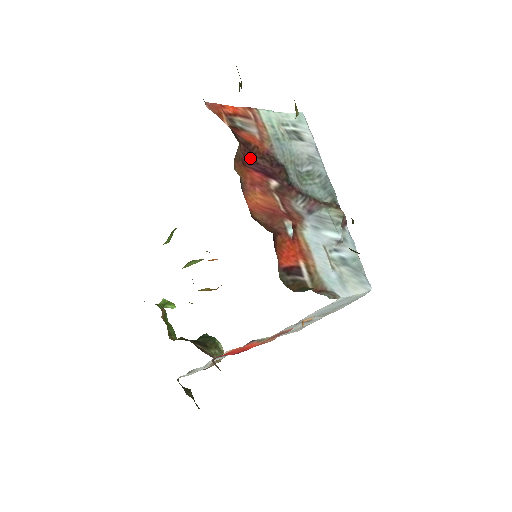
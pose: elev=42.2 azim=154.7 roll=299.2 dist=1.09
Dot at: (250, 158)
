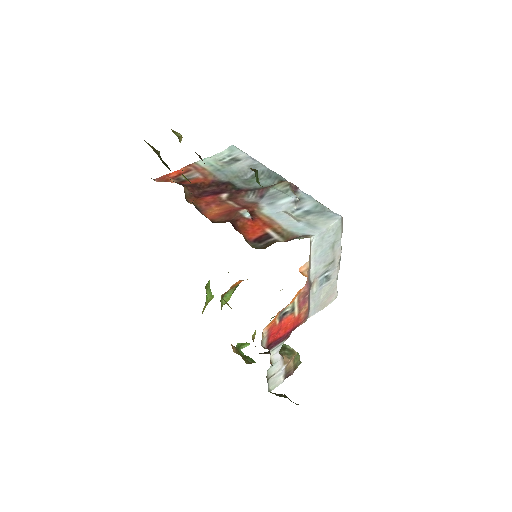
Dot at: (200, 191)
